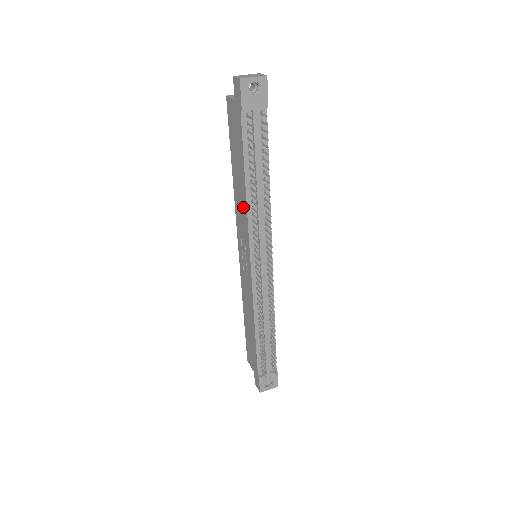
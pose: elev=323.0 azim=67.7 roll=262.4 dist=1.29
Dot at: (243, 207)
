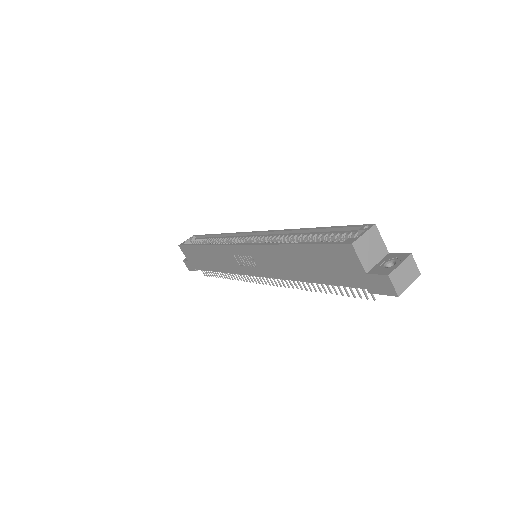
Dot at: (284, 271)
